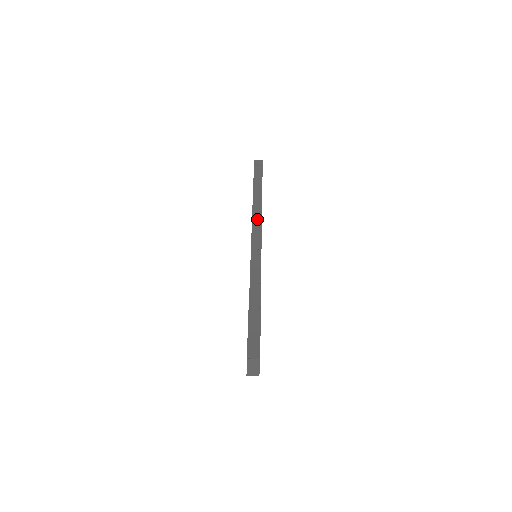
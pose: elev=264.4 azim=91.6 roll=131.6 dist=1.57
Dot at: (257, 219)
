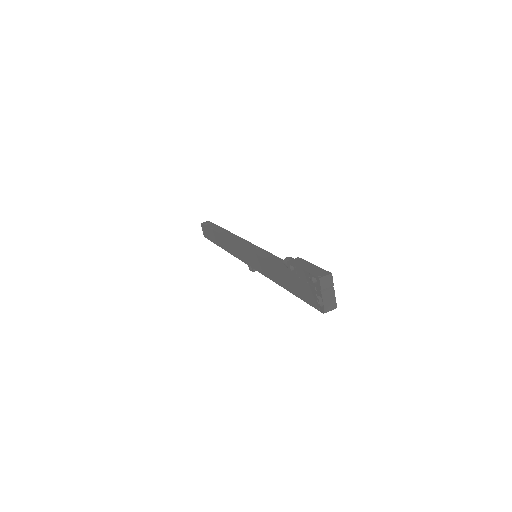
Dot at: (236, 240)
